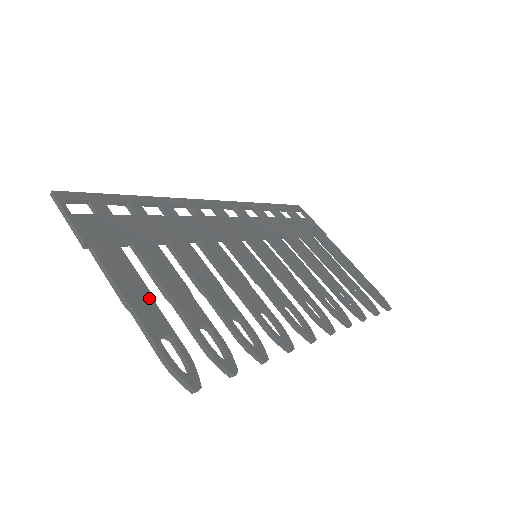
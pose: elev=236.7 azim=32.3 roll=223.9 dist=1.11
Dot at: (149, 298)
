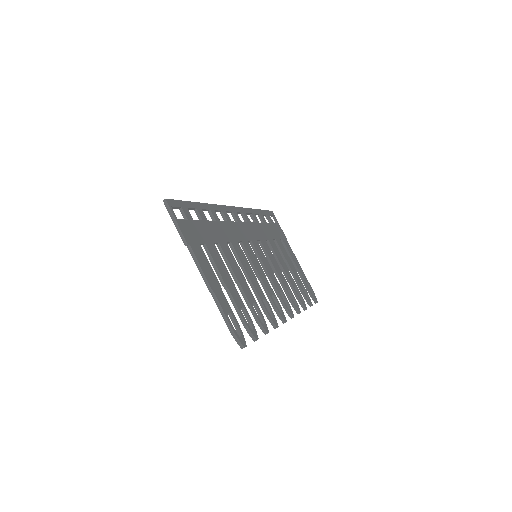
Dot at: (219, 286)
